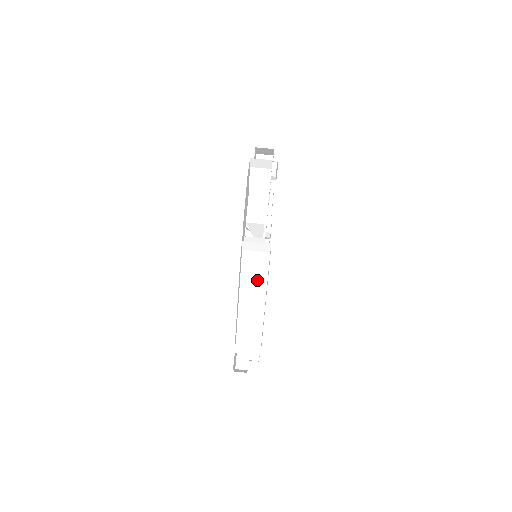
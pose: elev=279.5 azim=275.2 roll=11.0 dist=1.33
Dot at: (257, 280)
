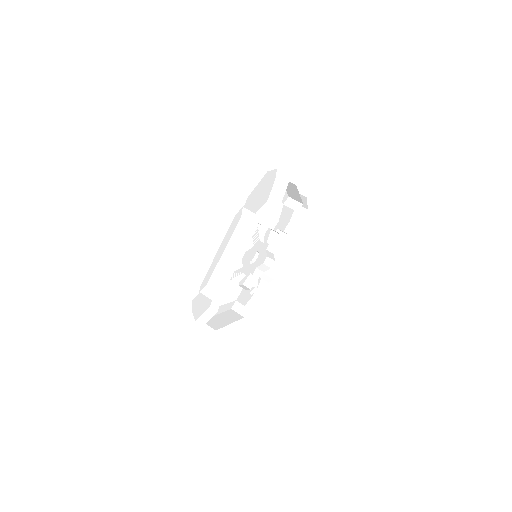
Dot at: (240, 244)
